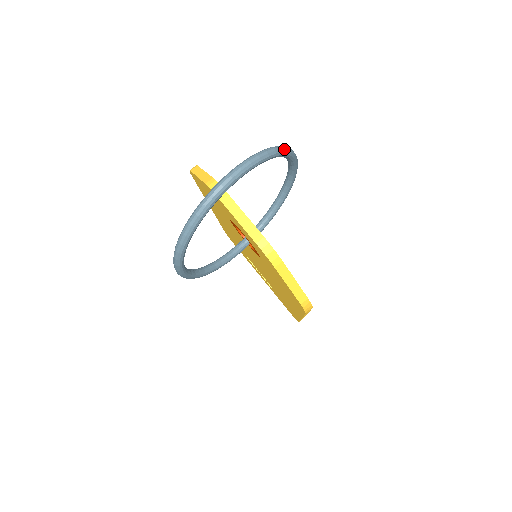
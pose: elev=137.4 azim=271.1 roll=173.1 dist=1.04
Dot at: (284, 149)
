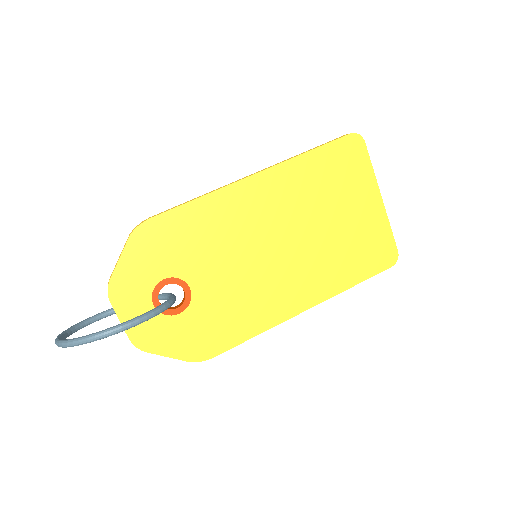
Dot at: (77, 344)
